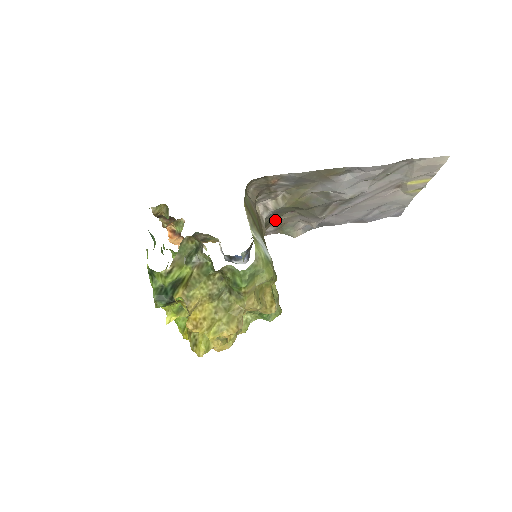
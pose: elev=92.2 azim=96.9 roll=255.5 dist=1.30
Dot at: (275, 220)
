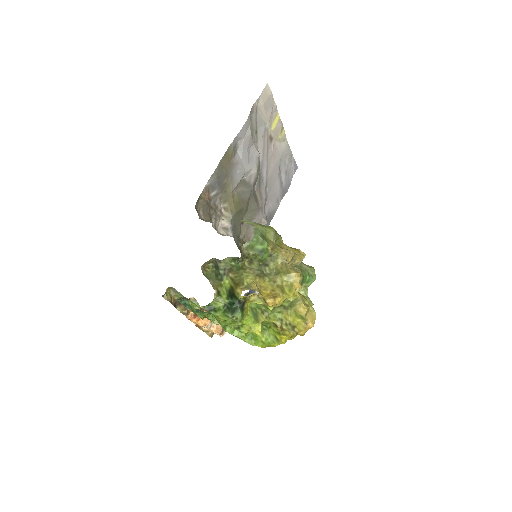
Dot at: (241, 243)
